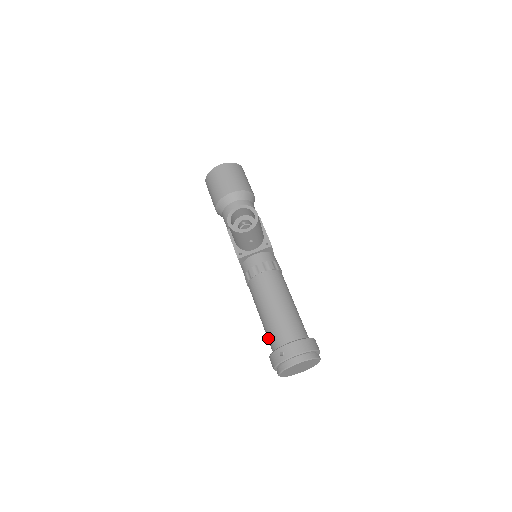
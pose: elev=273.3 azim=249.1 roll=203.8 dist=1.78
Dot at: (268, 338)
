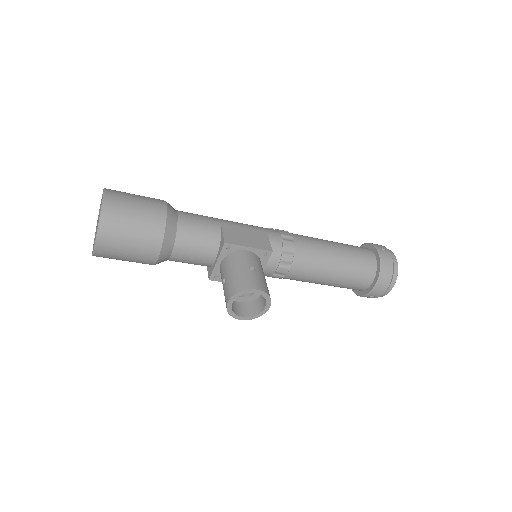
Dot at: occluded
